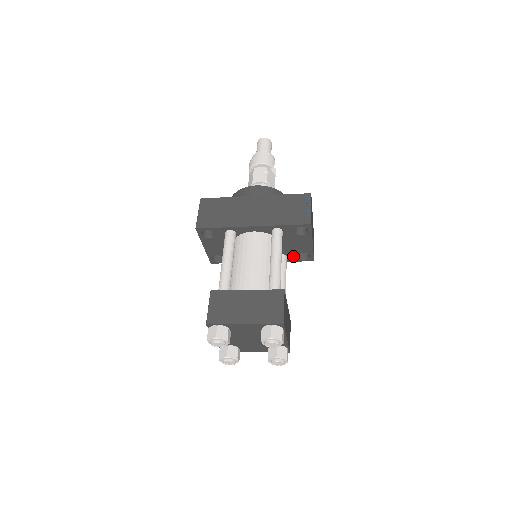
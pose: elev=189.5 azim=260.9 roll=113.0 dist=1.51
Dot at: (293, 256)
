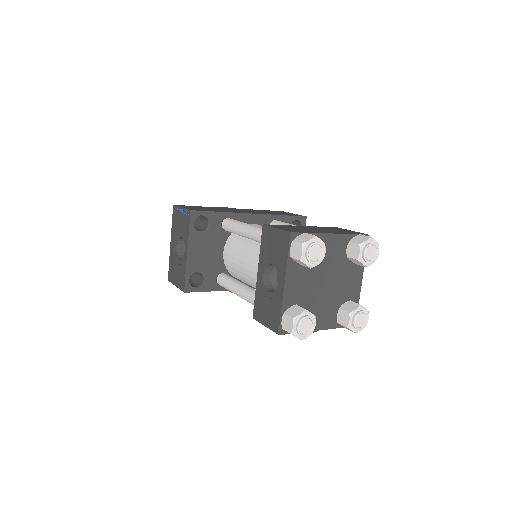
Dot at: occluded
